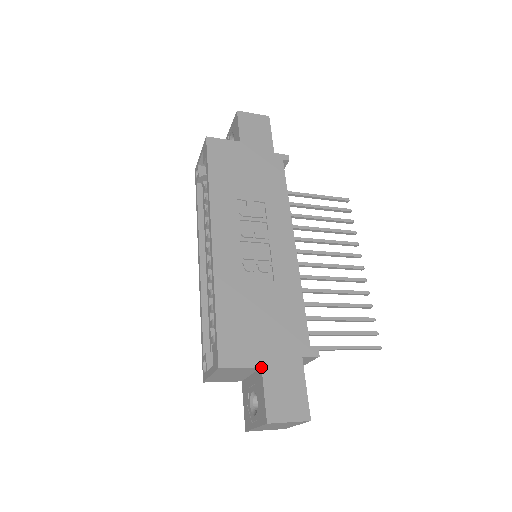
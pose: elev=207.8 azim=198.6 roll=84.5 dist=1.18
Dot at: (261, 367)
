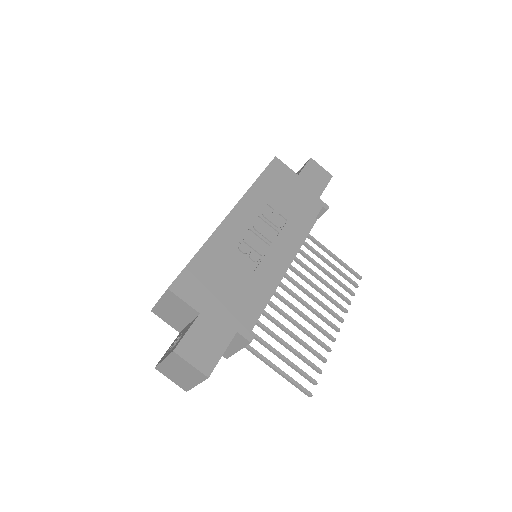
Dot at: (200, 313)
